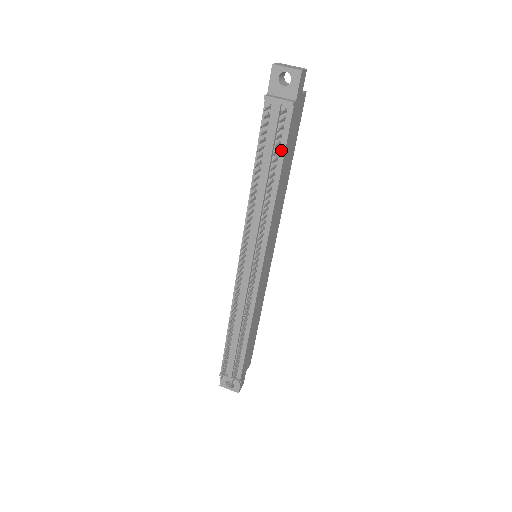
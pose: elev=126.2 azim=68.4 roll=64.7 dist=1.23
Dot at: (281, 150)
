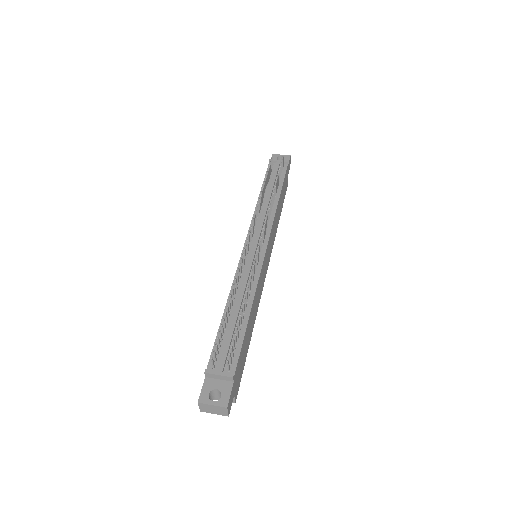
Dot at: (281, 181)
